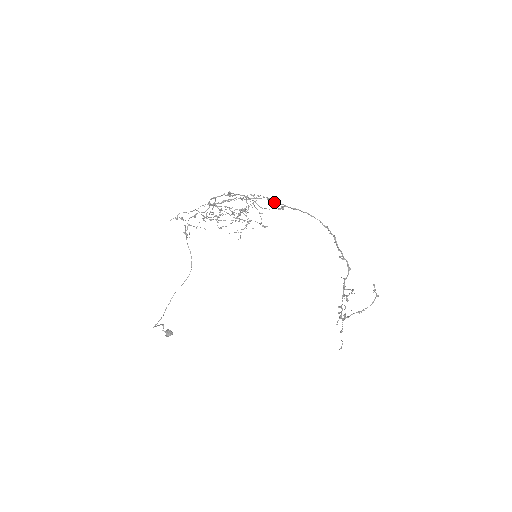
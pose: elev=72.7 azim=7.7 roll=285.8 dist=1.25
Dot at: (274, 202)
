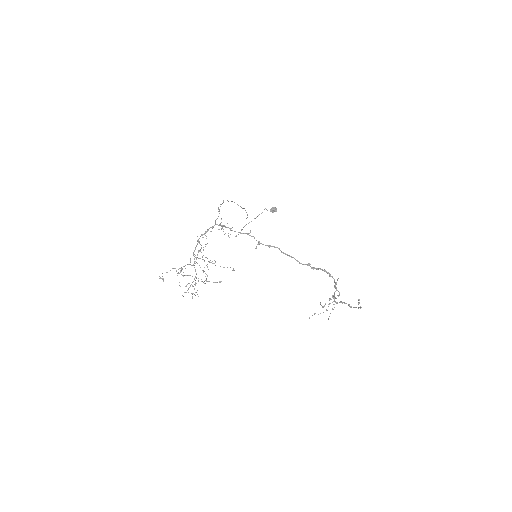
Dot at: occluded
